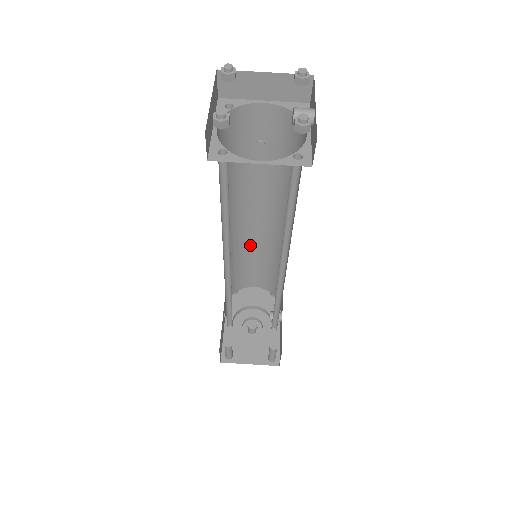
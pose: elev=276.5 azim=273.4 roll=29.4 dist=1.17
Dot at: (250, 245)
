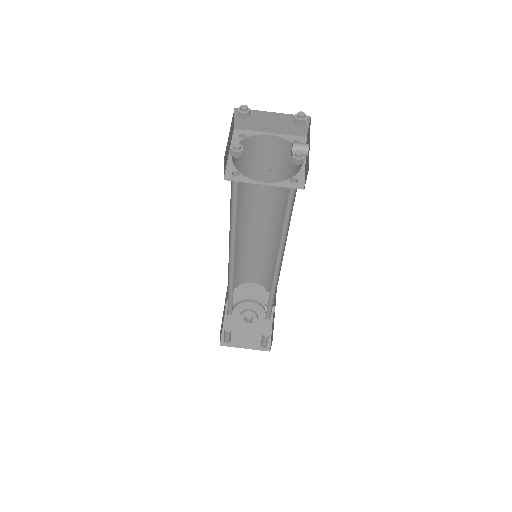
Dot at: (251, 246)
